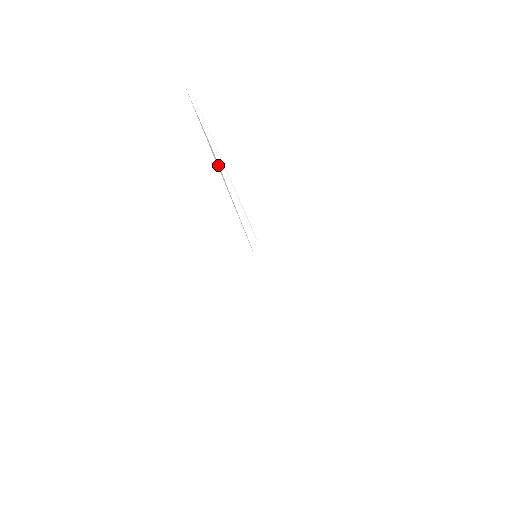
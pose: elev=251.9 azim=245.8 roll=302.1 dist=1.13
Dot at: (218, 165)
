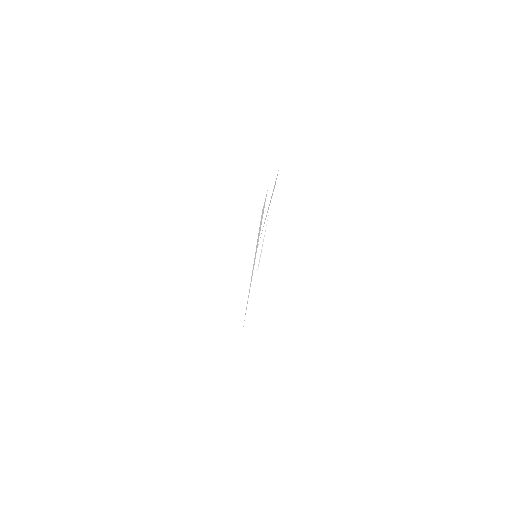
Dot at: occluded
